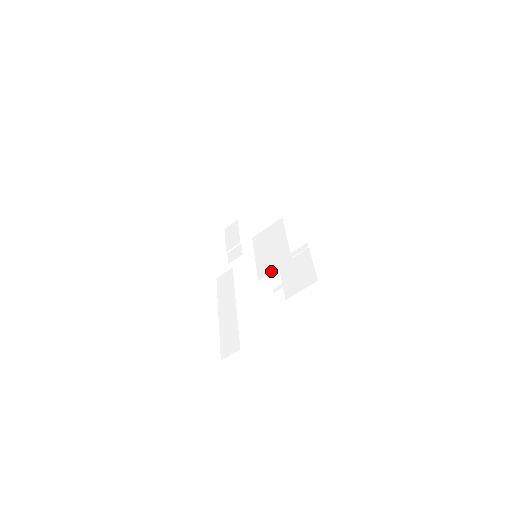
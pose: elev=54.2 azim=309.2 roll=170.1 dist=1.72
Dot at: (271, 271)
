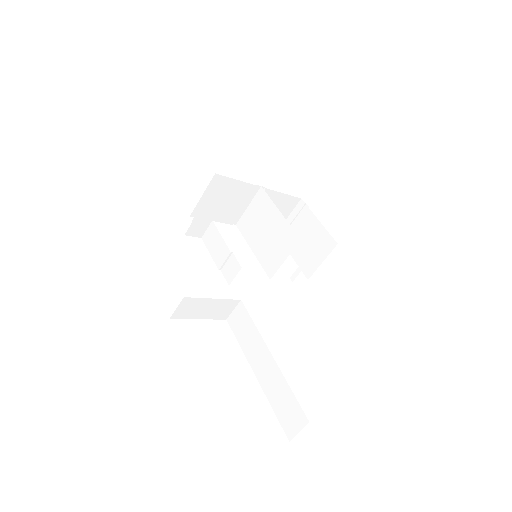
Dot at: (281, 263)
